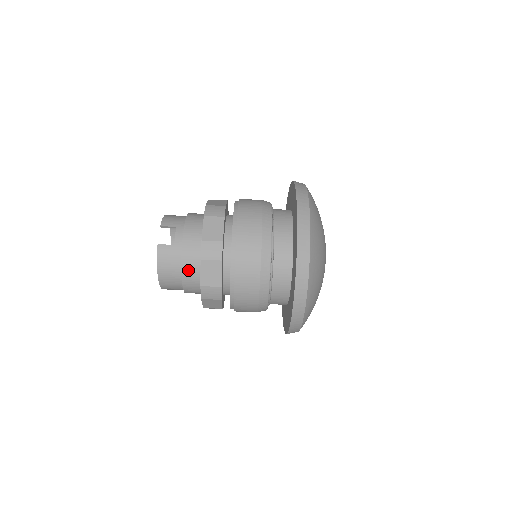
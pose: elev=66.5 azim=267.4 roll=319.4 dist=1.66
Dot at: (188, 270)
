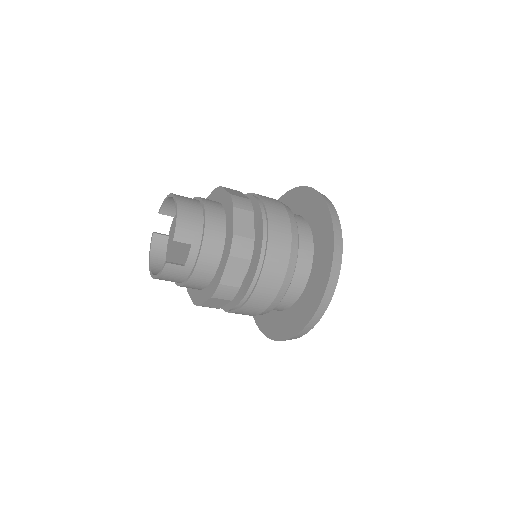
Dot at: (190, 286)
